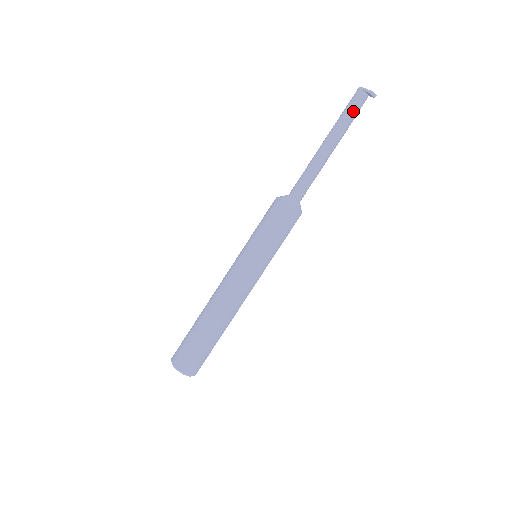
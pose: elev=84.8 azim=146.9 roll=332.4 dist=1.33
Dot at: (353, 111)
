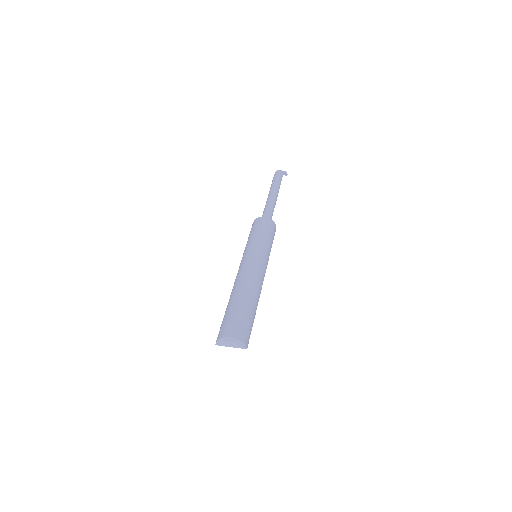
Dot at: (279, 179)
